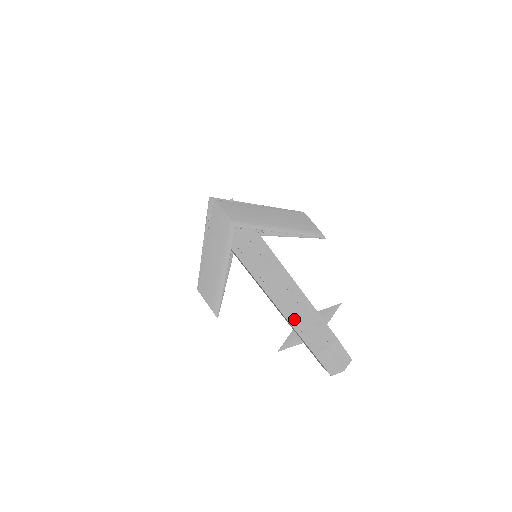
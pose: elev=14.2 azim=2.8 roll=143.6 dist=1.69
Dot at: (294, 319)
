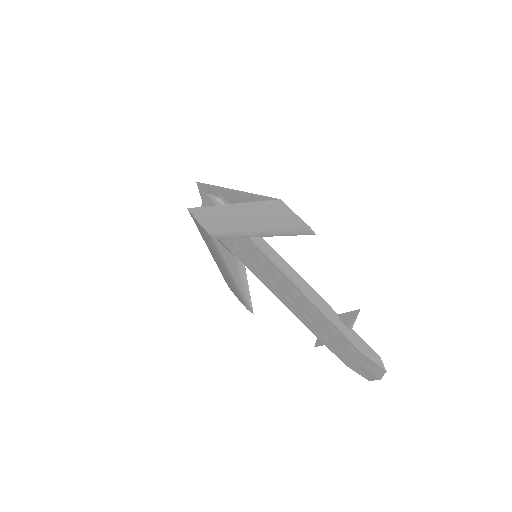
Dot at: (312, 326)
